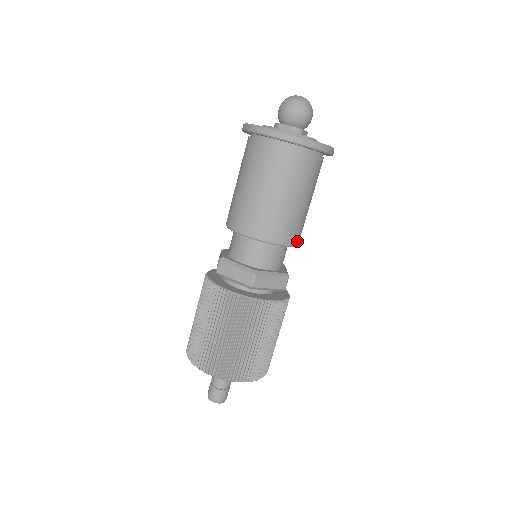
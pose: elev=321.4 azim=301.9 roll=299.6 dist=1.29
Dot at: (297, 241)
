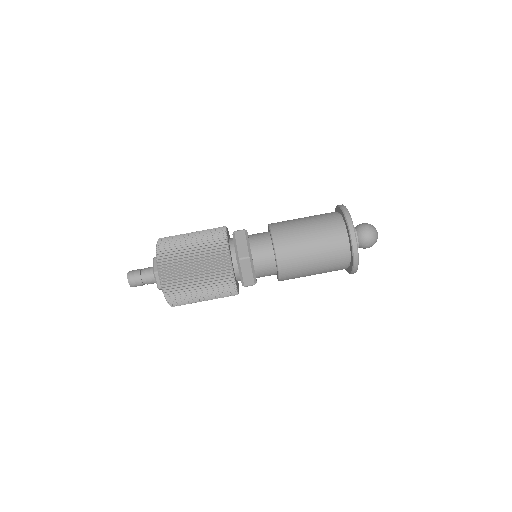
Dot at: (279, 254)
